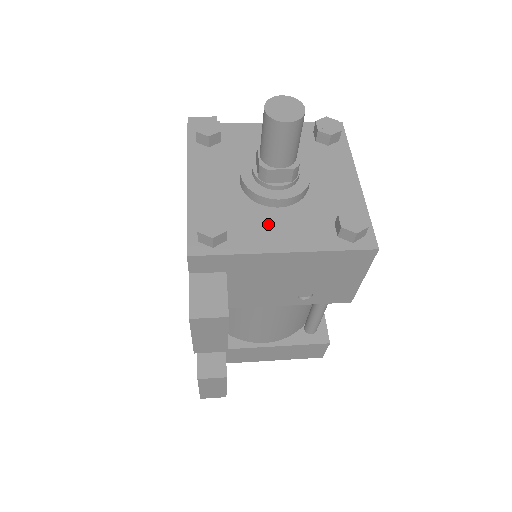
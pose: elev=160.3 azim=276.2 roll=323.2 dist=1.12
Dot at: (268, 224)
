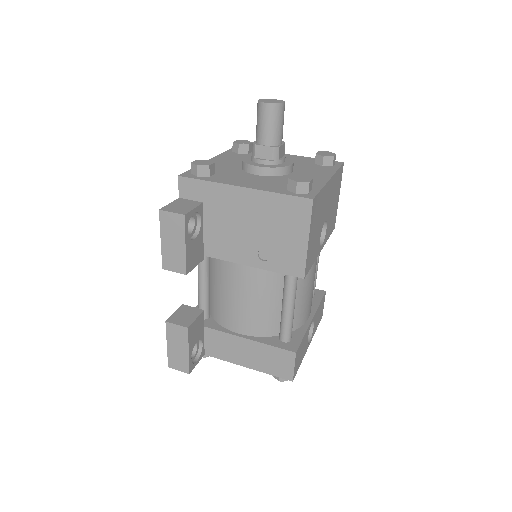
Dot at: (243, 178)
